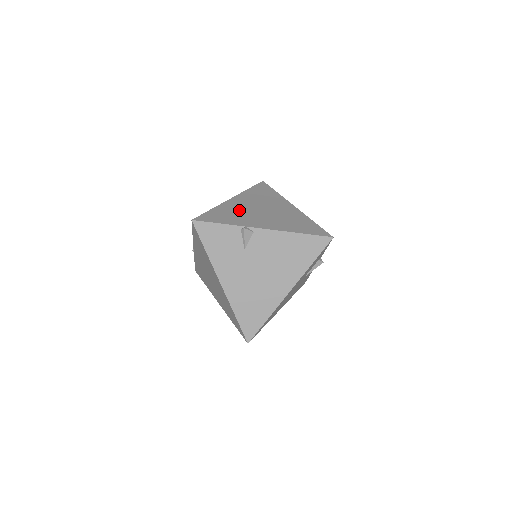
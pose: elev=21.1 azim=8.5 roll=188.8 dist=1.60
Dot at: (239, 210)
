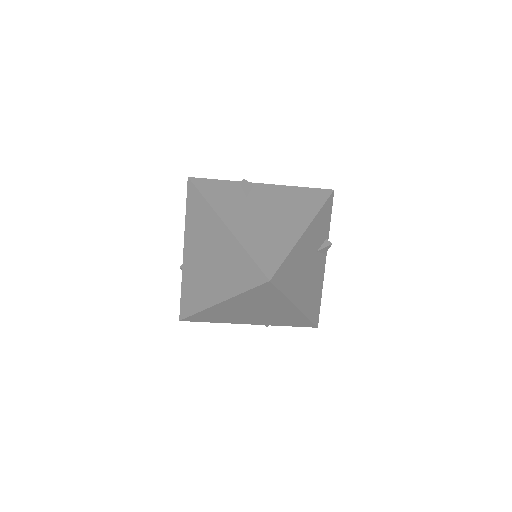
Dot at: occluded
